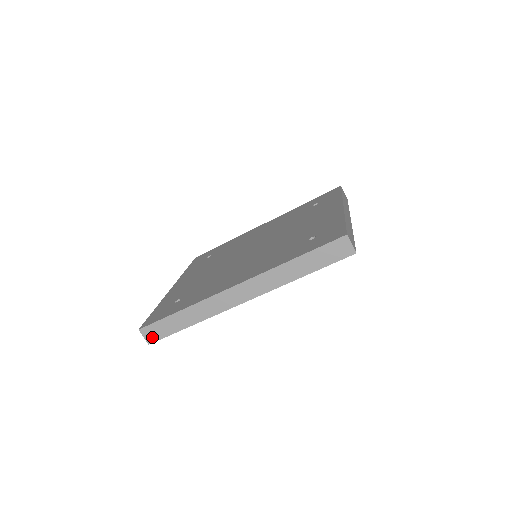
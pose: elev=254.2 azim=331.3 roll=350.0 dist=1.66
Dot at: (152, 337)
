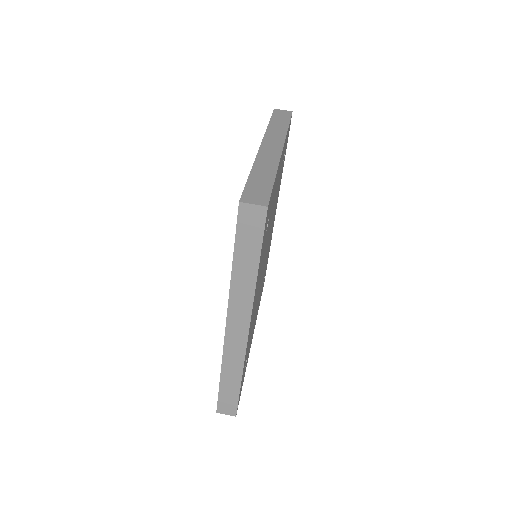
Dot at: (230, 410)
